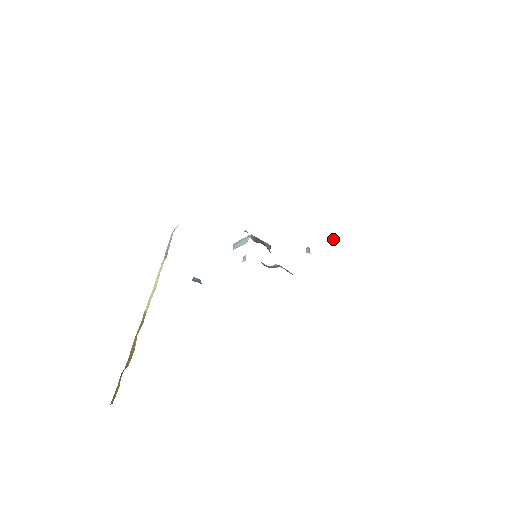
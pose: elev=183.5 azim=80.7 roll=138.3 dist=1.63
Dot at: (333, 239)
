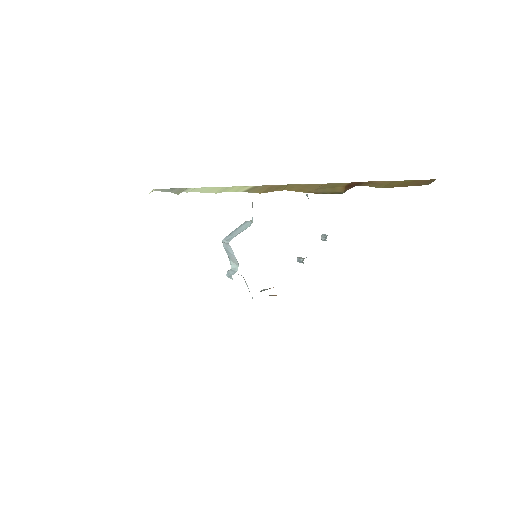
Dot at: occluded
